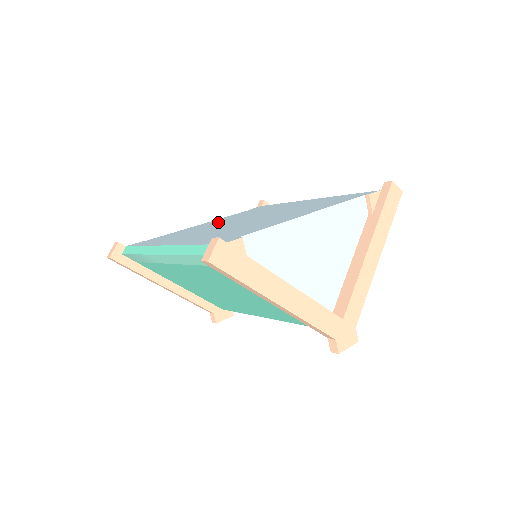
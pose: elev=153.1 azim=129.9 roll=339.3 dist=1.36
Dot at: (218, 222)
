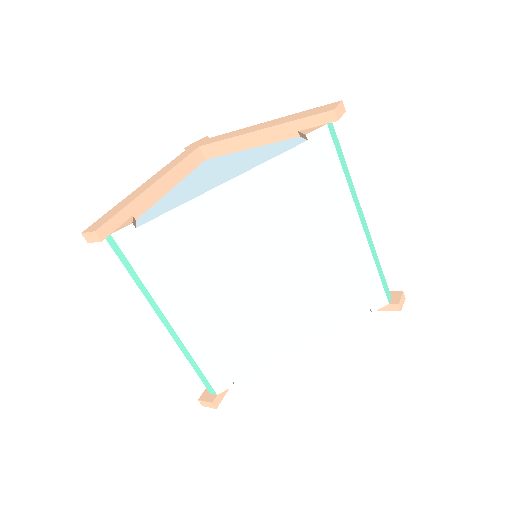
Dot at: (240, 223)
